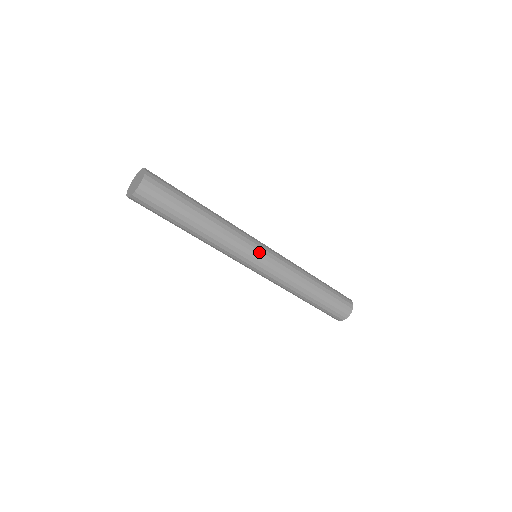
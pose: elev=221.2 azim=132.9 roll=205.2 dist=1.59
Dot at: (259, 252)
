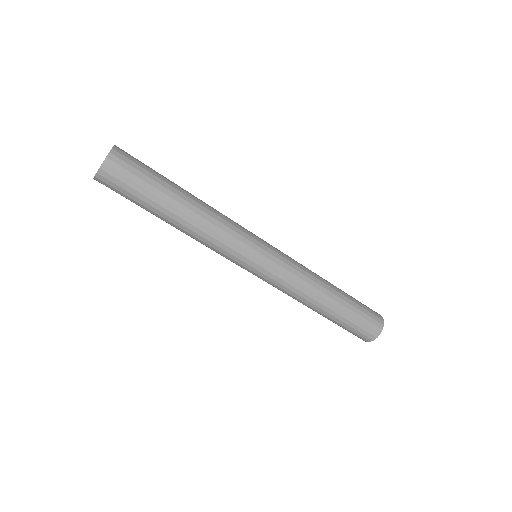
Dot at: (253, 257)
